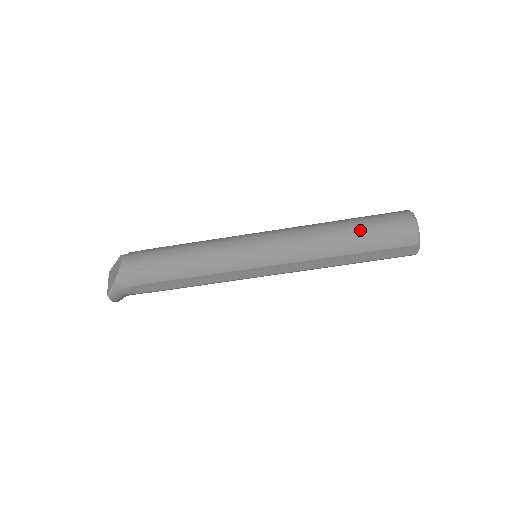
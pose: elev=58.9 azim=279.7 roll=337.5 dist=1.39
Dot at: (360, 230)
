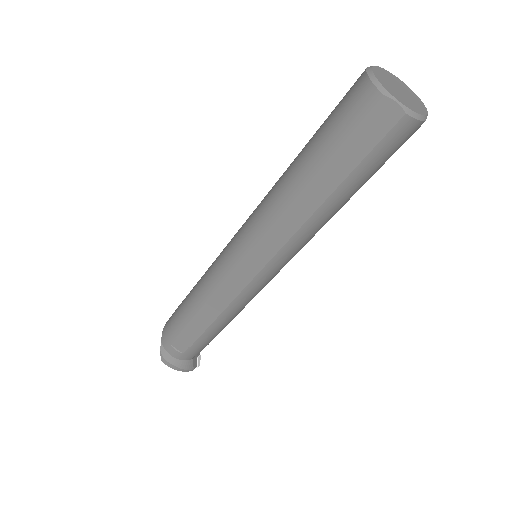
Dot at: (310, 141)
